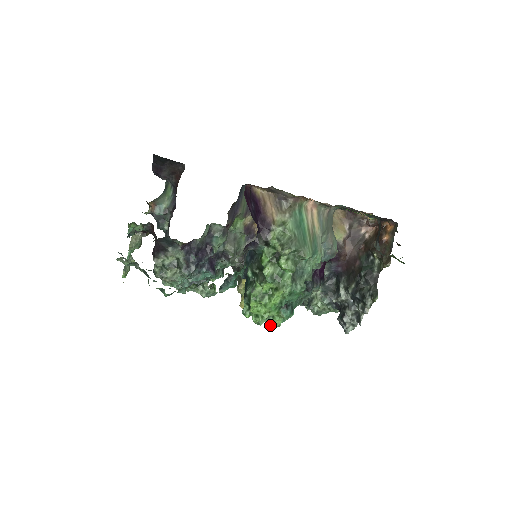
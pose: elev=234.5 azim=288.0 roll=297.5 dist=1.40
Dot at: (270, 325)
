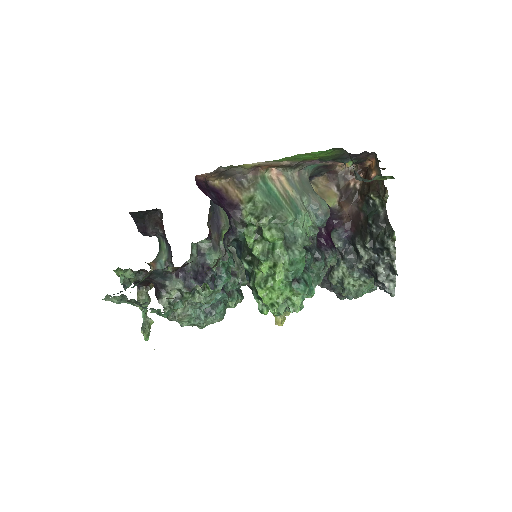
Dot at: (292, 310)
